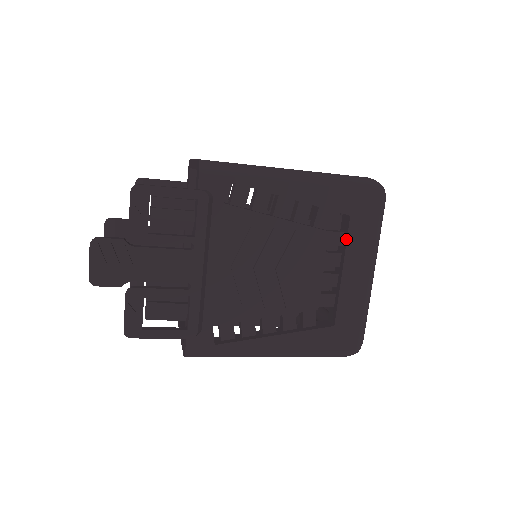
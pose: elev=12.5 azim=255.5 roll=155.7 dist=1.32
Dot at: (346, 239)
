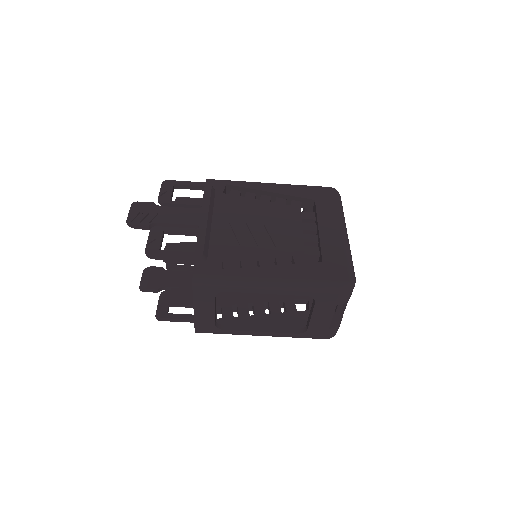
Dot at: (316, 212)
